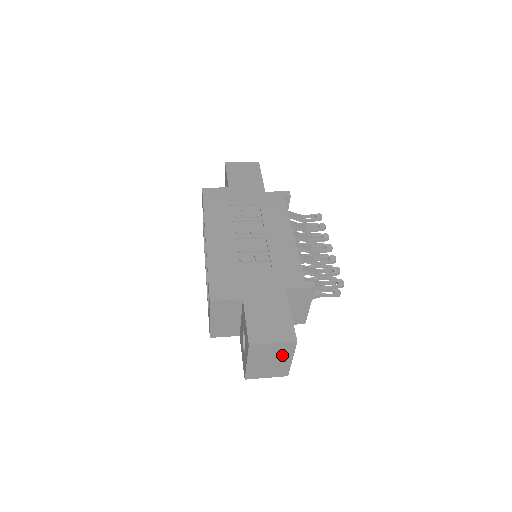
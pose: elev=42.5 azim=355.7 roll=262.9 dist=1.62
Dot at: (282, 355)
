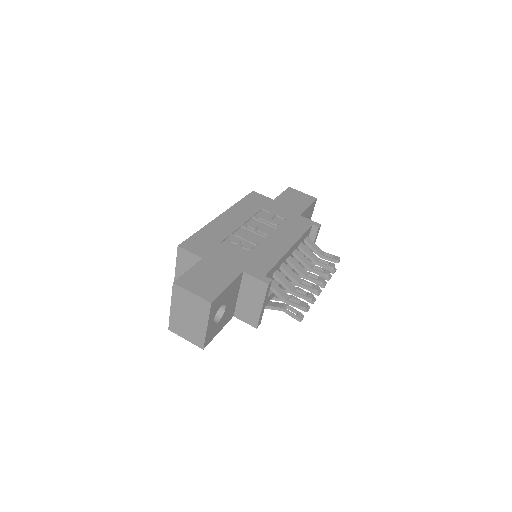
Dot at: (199, 315)
